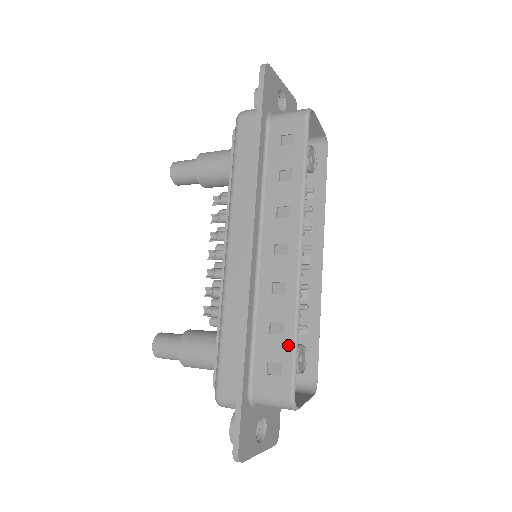
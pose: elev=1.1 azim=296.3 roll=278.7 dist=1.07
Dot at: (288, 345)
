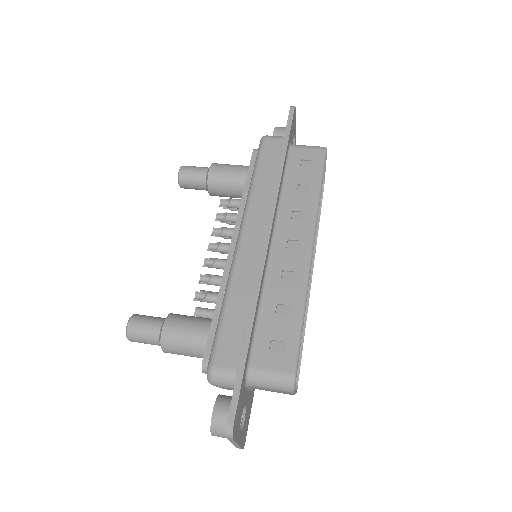
Dot at: (294, 325)
